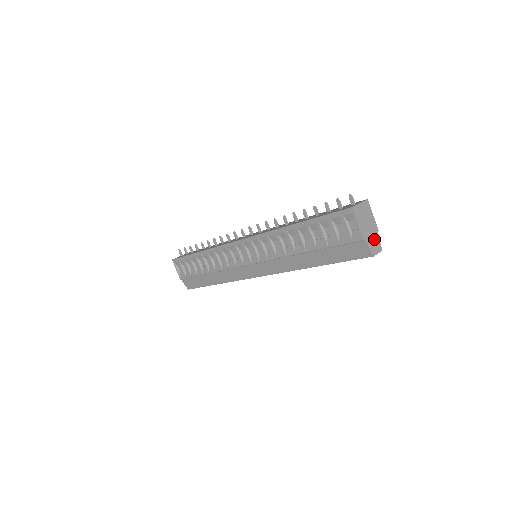
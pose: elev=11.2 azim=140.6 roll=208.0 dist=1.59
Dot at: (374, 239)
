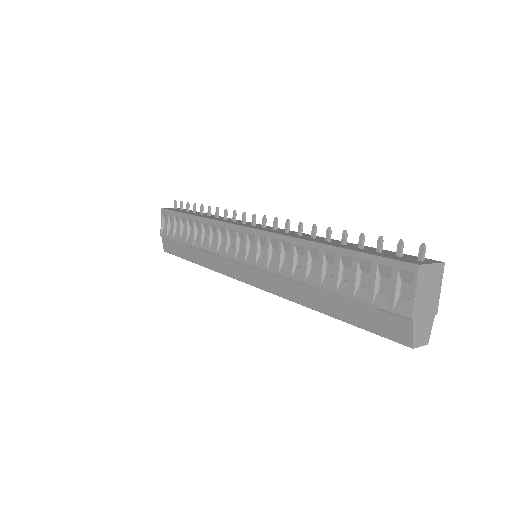
Dot at: (425, 323)
